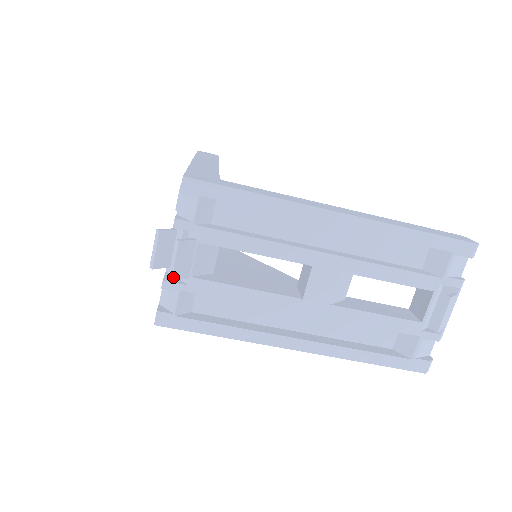
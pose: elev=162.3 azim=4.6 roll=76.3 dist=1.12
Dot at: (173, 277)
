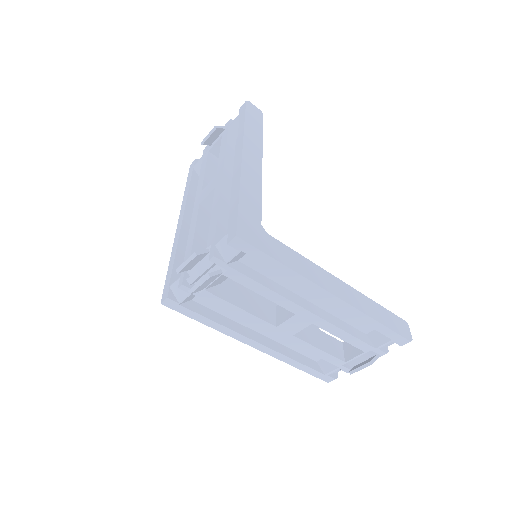
Dot at: (193, 292)
